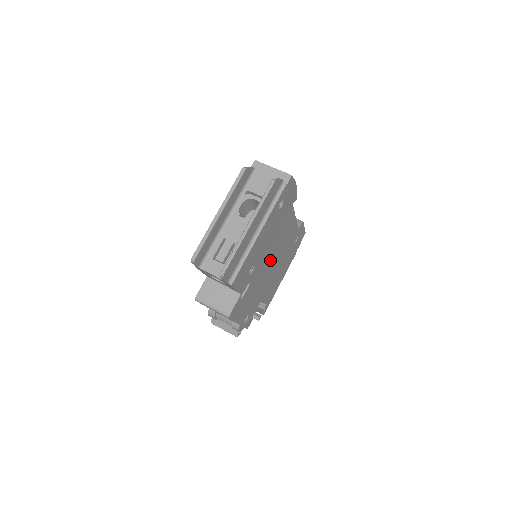
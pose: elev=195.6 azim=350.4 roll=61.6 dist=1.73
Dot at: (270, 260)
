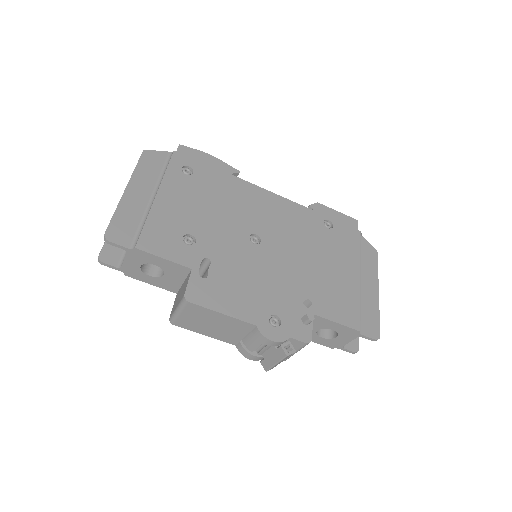
Dot at: (256, 239)
